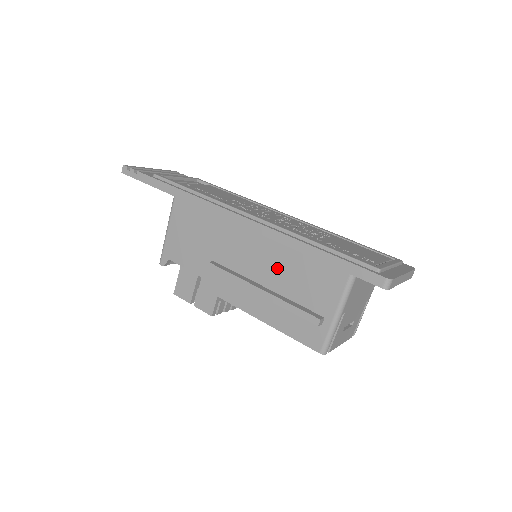
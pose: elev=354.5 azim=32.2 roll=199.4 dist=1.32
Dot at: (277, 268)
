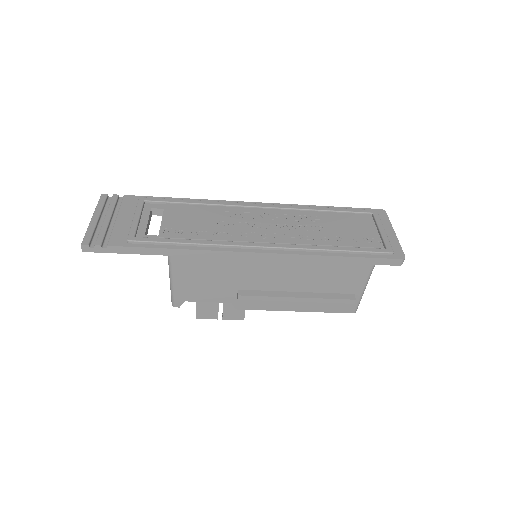
Dot at: (306, 278)
